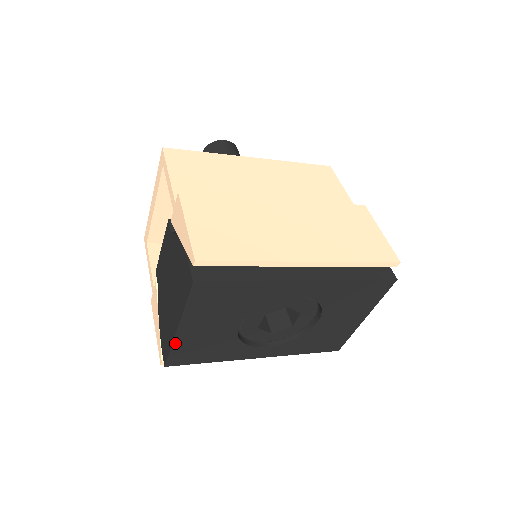
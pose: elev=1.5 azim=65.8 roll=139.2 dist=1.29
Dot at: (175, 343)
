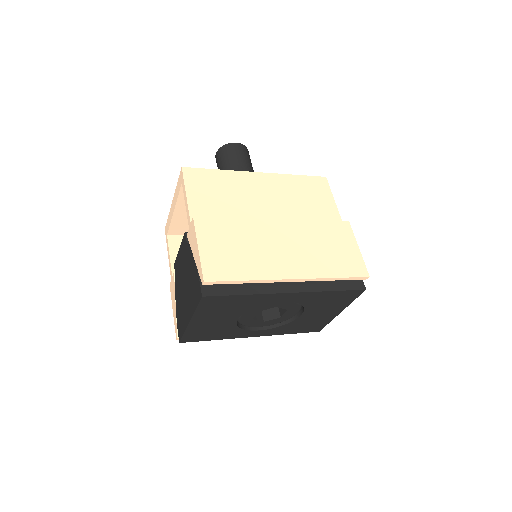
Dot at: (188, 330)
